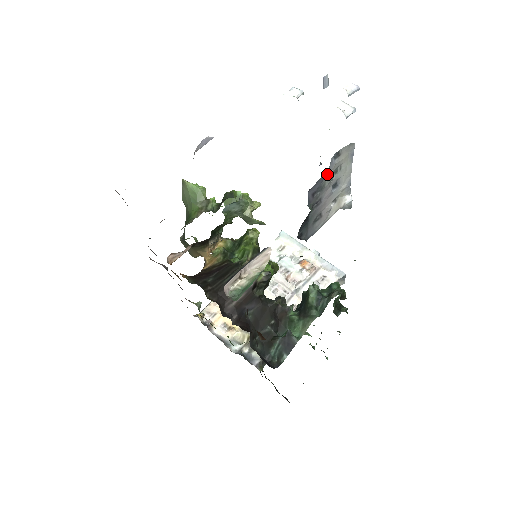
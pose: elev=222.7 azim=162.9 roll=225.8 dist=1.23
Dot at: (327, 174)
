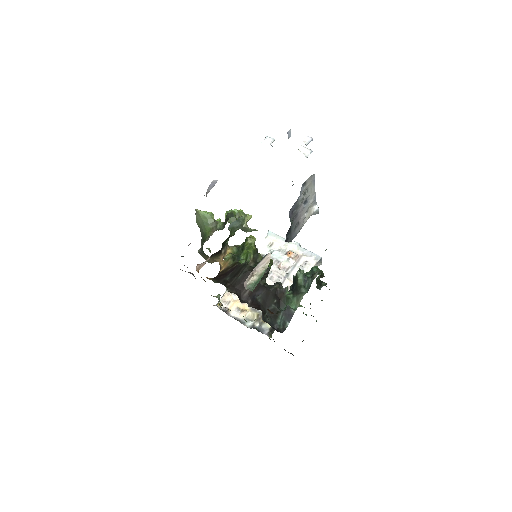
Dot at: (299, 197)
